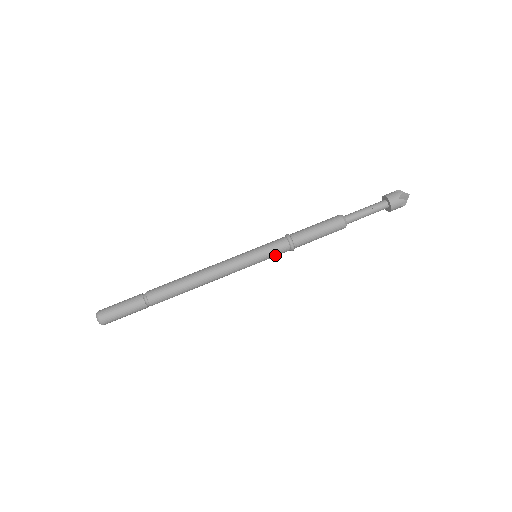
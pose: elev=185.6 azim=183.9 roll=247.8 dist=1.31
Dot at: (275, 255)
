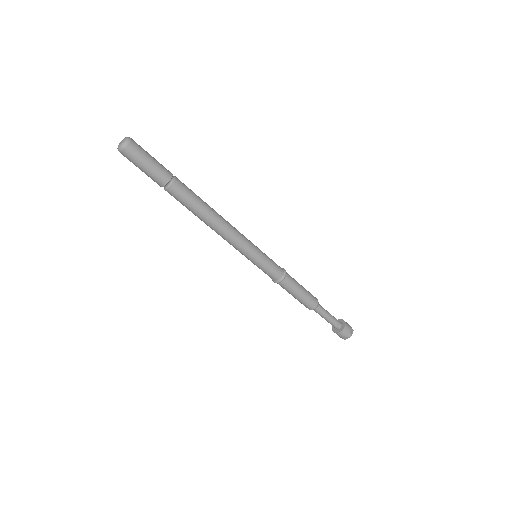
Dot at: (267, 271)
